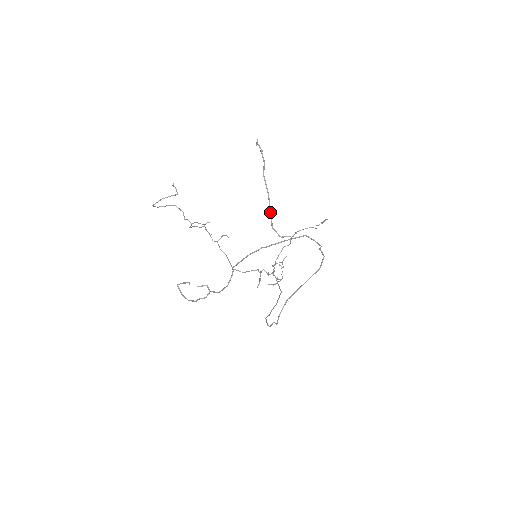
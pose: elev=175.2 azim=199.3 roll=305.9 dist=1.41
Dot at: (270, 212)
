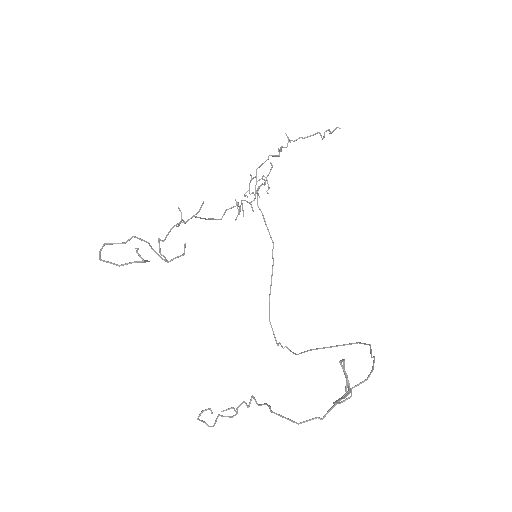
Dot at: occluded
